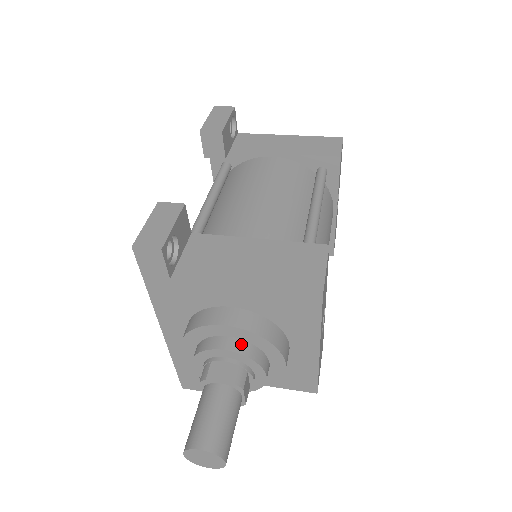
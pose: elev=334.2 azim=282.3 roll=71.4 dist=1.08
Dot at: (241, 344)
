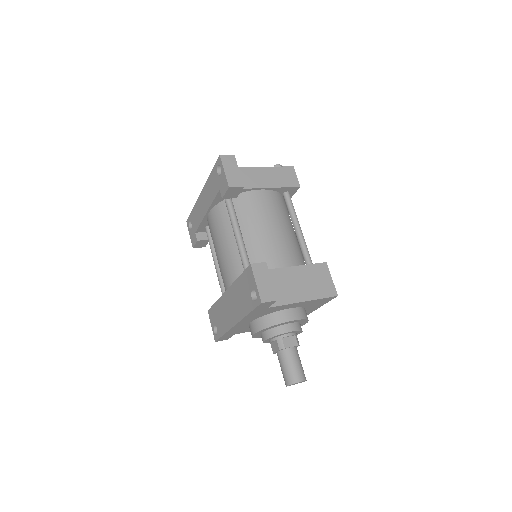
Dot at: (296, 325)
